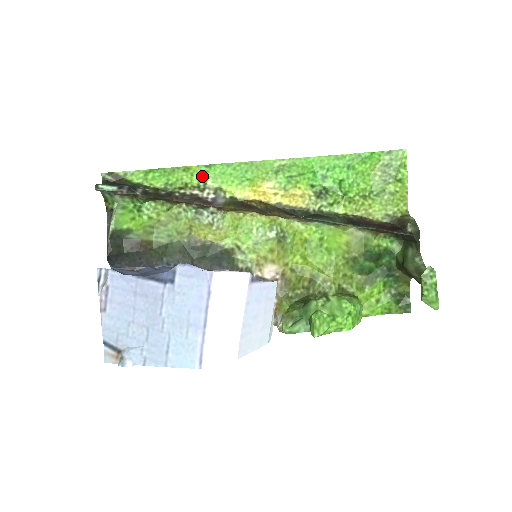
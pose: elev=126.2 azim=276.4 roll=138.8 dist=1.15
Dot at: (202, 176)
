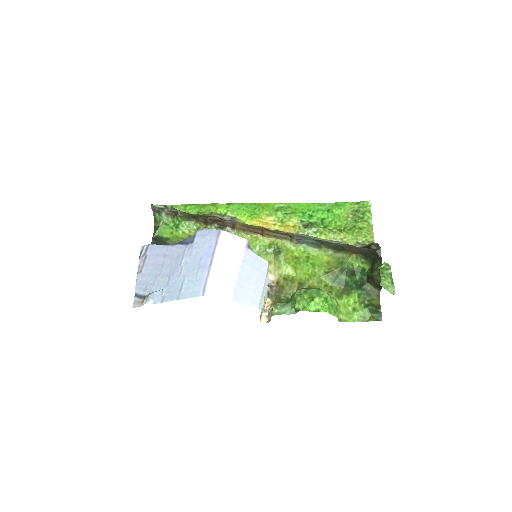
Dot at: (224, 210)
